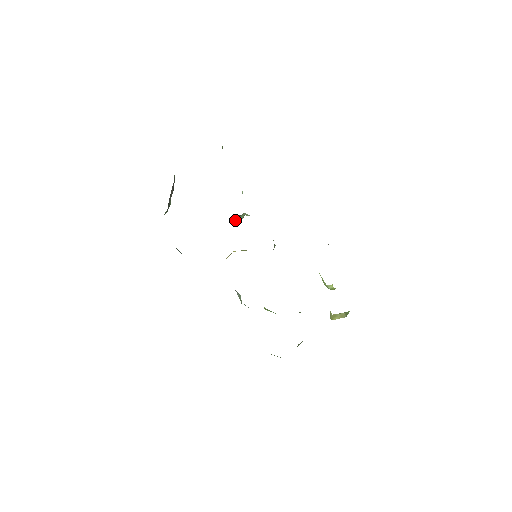
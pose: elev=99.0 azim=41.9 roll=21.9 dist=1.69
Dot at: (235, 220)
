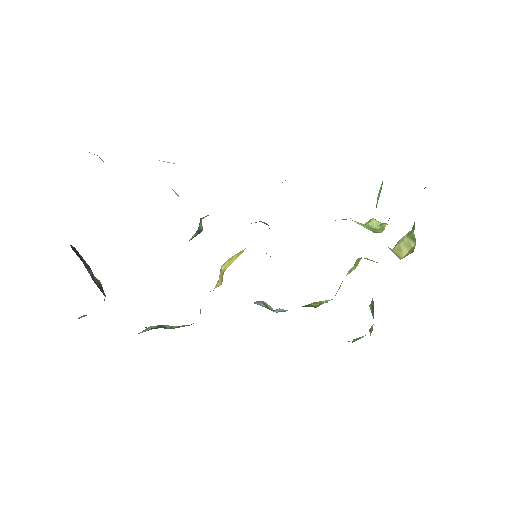
Dot at: (195, 235)
